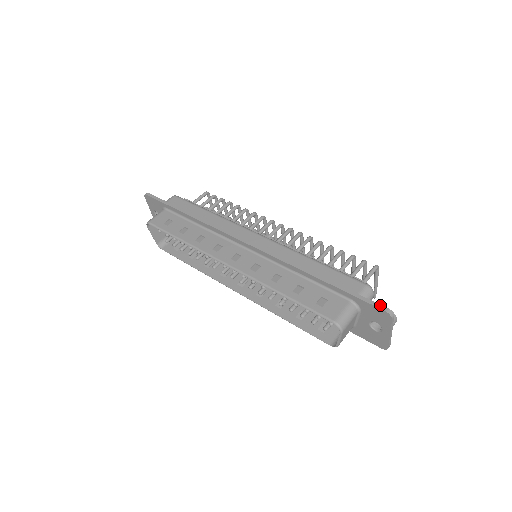
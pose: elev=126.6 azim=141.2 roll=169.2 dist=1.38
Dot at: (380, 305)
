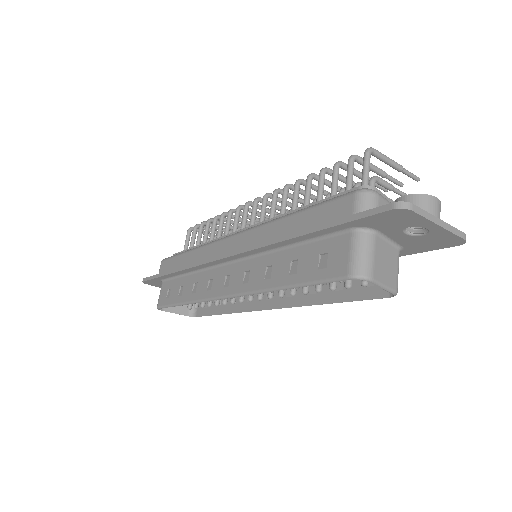
Dot at: (381, 207)
